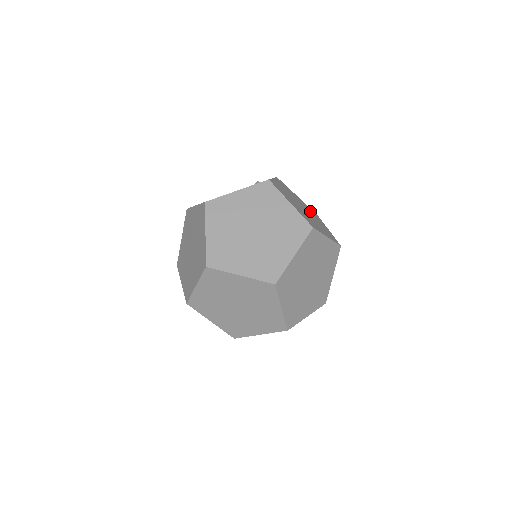
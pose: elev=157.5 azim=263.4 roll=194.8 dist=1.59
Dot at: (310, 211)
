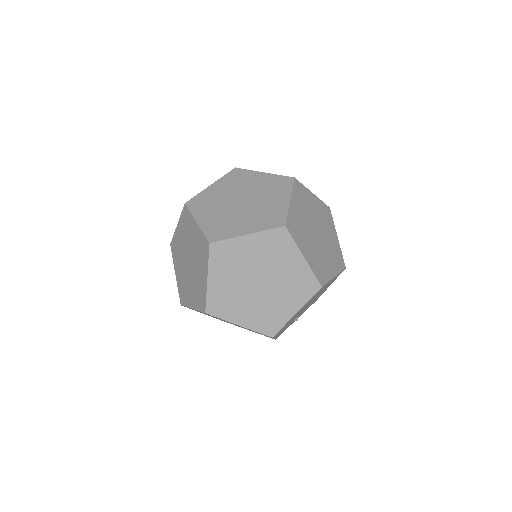
Dot at: (268, 189)
